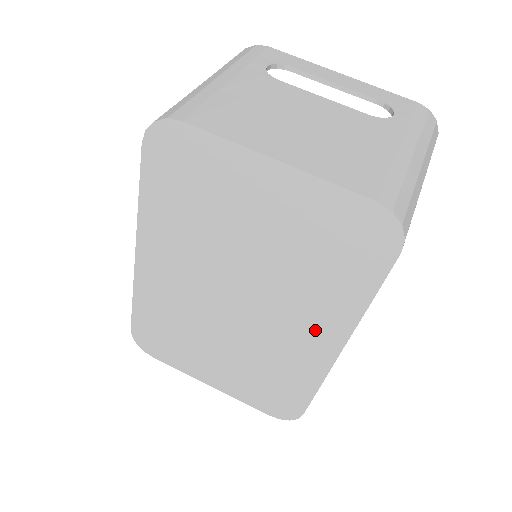
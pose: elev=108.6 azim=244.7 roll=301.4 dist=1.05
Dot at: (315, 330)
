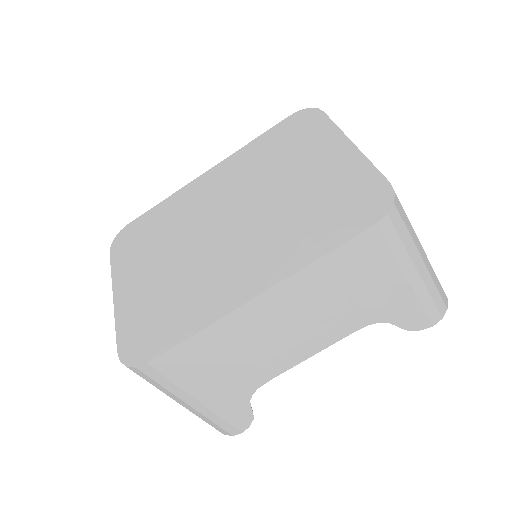
Dot at: (255, 269)
